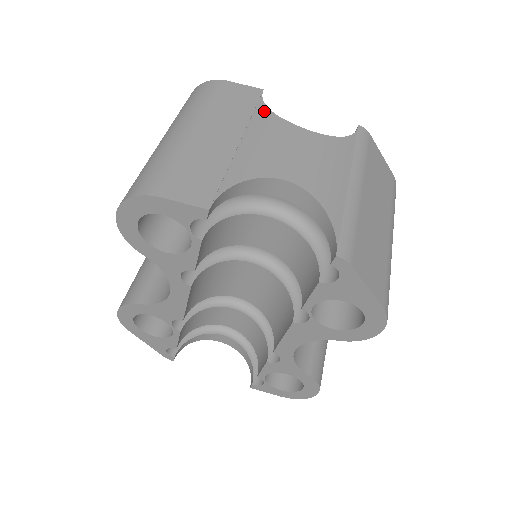
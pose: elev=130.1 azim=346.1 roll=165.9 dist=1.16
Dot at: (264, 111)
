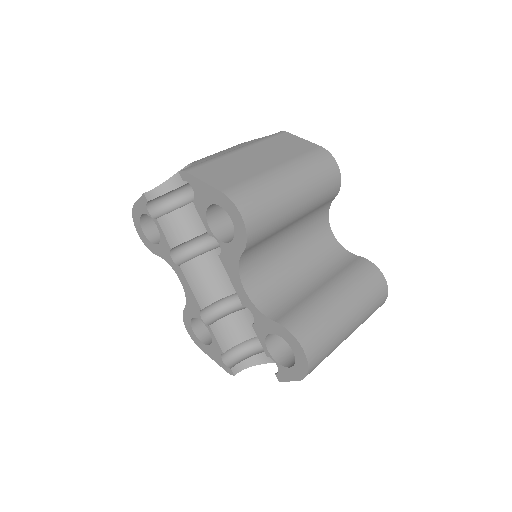
Dot at: occluded
